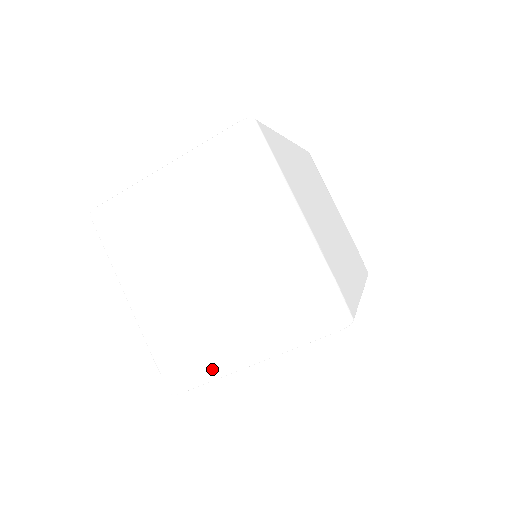
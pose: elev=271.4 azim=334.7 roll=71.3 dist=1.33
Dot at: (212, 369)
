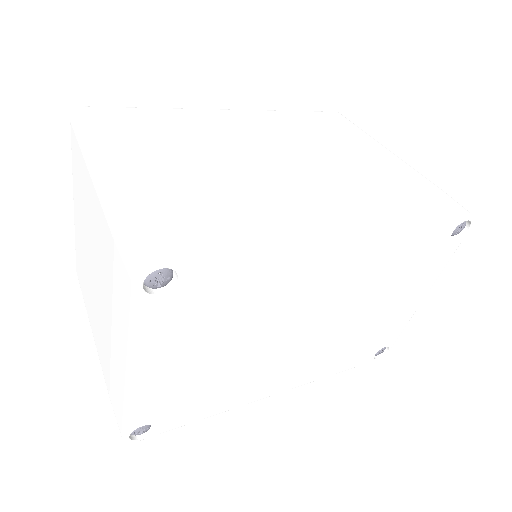
Dot at: (120, 395)
